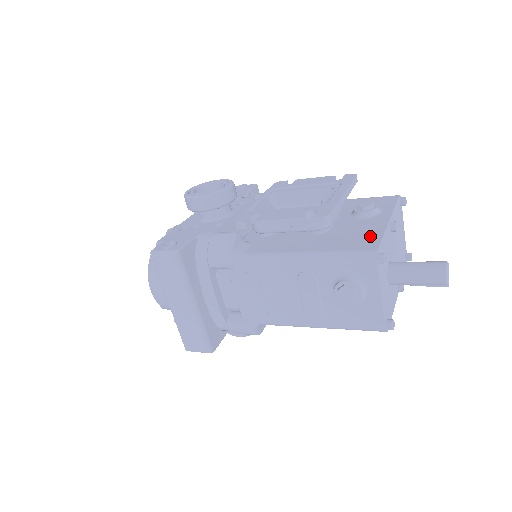
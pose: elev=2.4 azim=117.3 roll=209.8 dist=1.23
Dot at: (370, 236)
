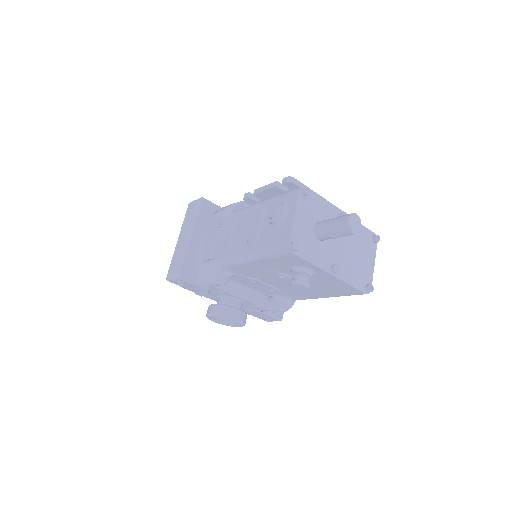
Dot at: occluded
